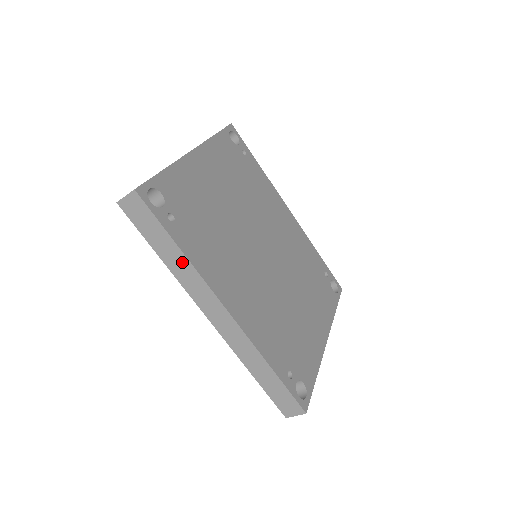
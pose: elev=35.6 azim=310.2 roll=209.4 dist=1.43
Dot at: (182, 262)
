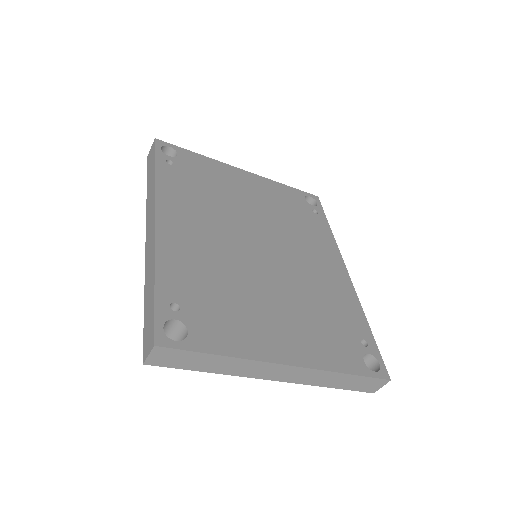
Dot at: (152, 184)
